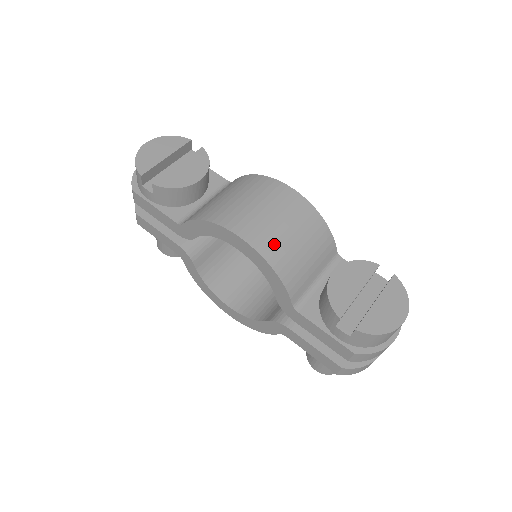
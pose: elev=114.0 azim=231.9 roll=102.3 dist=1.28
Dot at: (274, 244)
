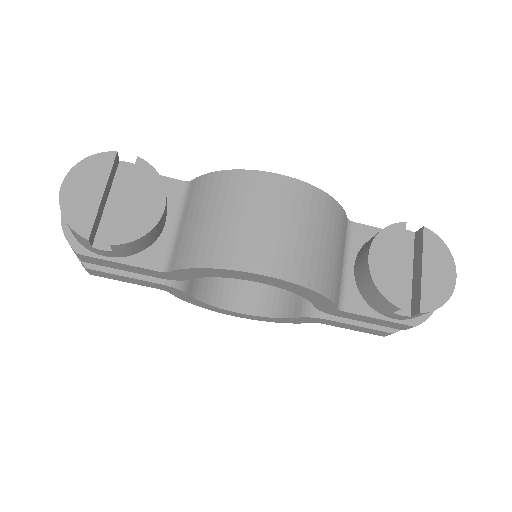
Dot at: (303, 262)
